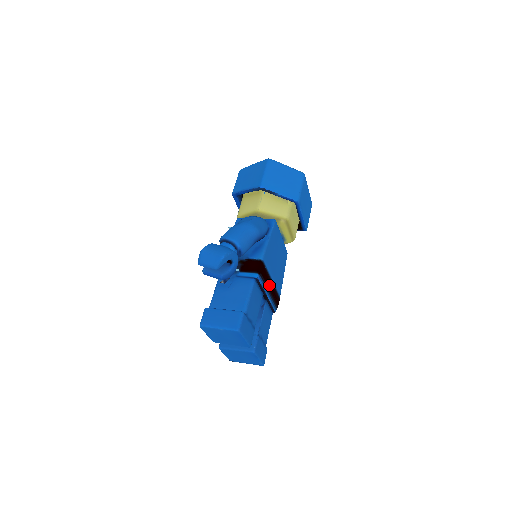
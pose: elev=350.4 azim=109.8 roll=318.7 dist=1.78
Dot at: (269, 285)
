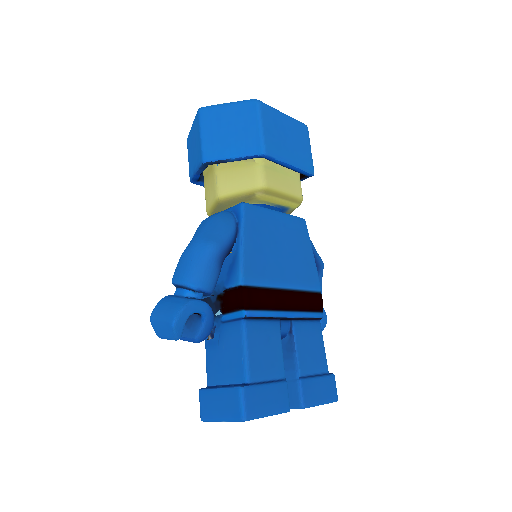
Dot at: (282, 301)
